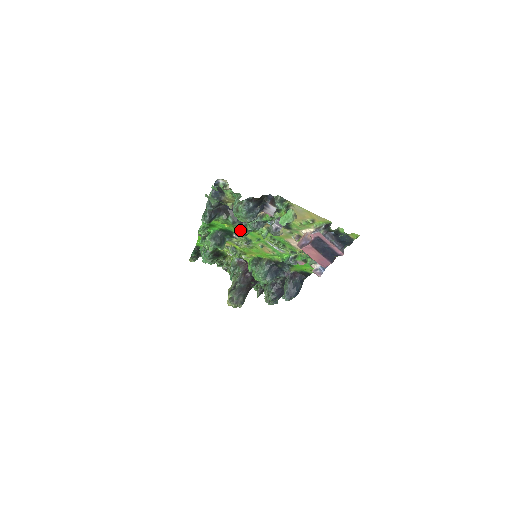
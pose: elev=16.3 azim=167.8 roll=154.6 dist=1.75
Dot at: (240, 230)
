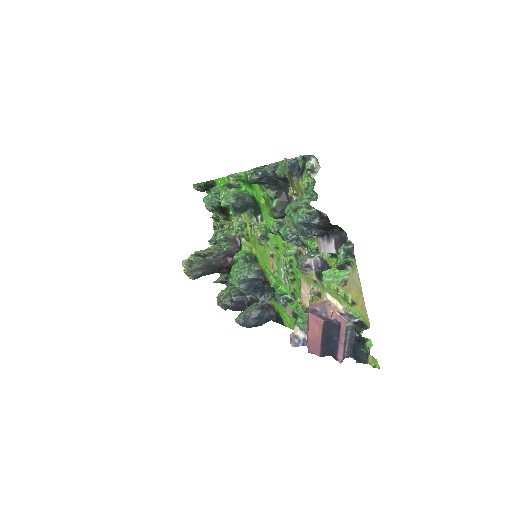
Dot at: (271, 222)
